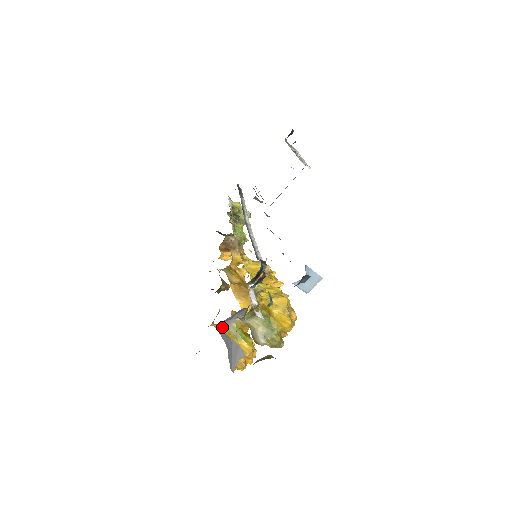
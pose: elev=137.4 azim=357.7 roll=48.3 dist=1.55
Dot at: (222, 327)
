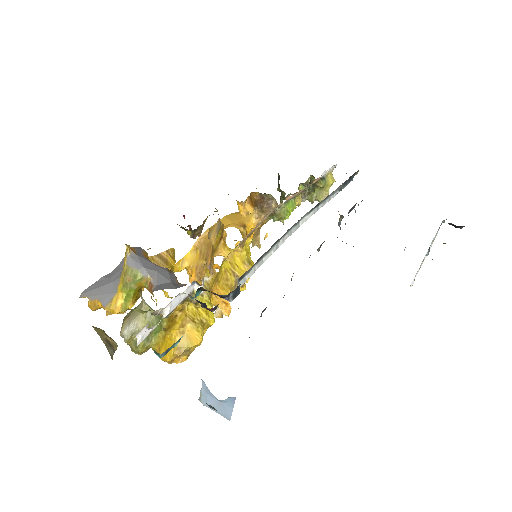
Dot at: (129, 260)
